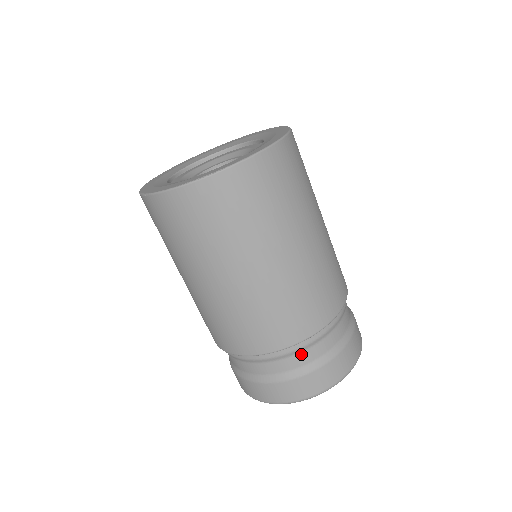
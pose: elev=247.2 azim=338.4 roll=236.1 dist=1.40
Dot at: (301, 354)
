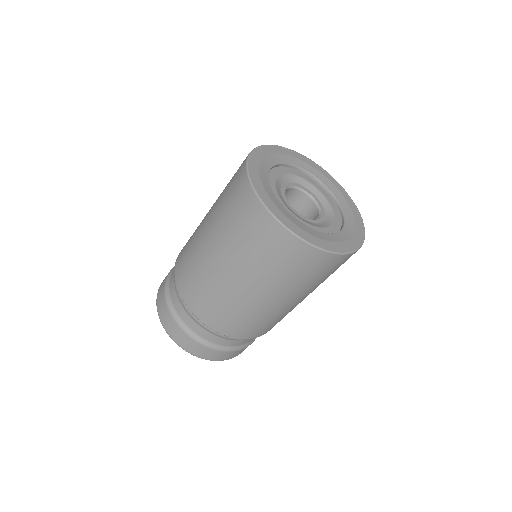
Dot at: (186, 313)
